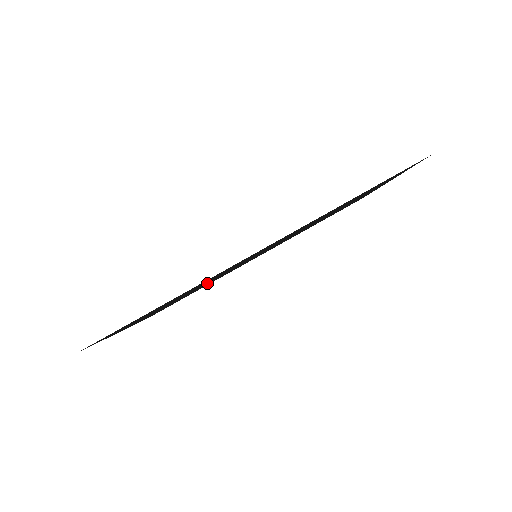
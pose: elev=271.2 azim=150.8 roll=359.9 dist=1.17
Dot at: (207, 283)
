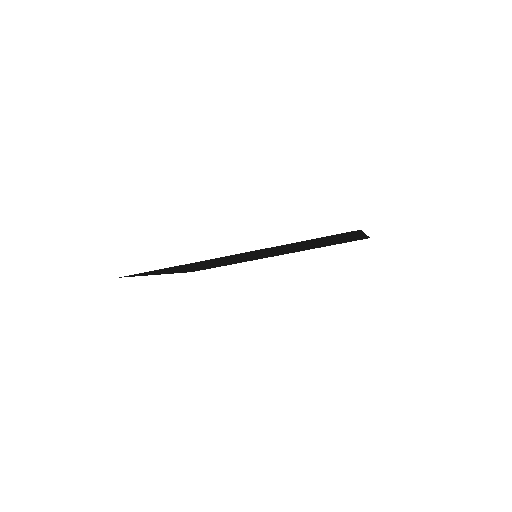
Dot at: occluded
